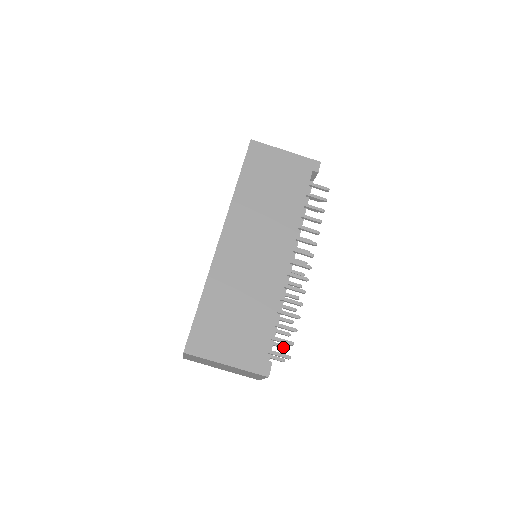
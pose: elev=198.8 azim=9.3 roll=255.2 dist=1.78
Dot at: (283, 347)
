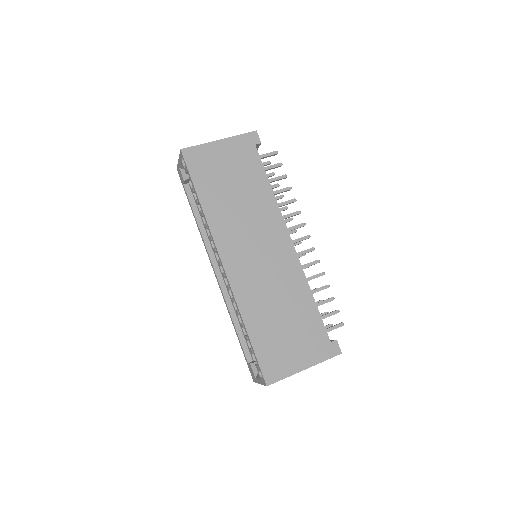
Dot at: occluded
